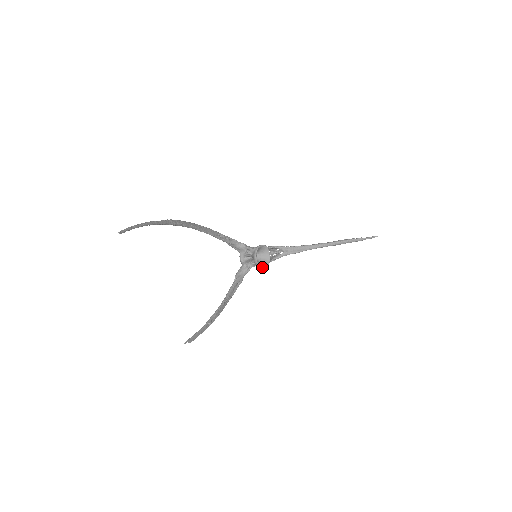
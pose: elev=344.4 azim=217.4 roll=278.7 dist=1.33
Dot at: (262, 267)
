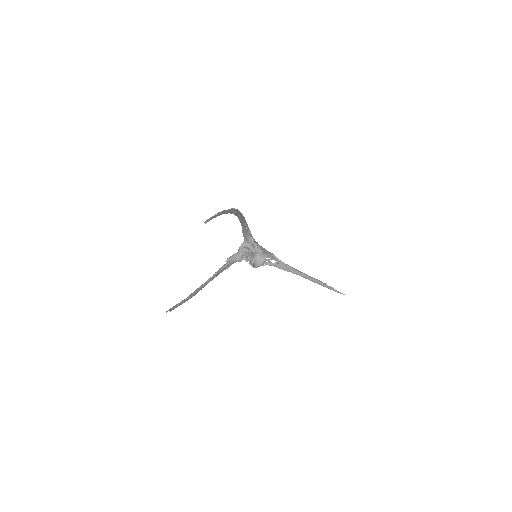
Dot at: (253, 267)
